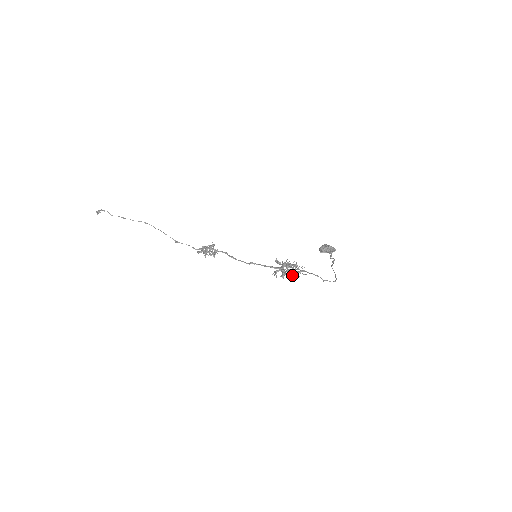
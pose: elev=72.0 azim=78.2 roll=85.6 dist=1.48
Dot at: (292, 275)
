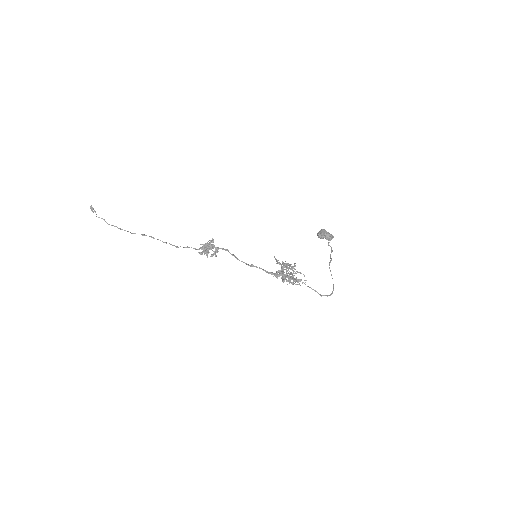
Dot at: occluded
